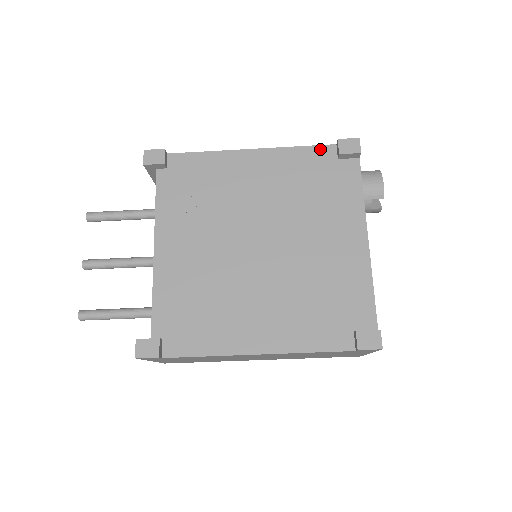
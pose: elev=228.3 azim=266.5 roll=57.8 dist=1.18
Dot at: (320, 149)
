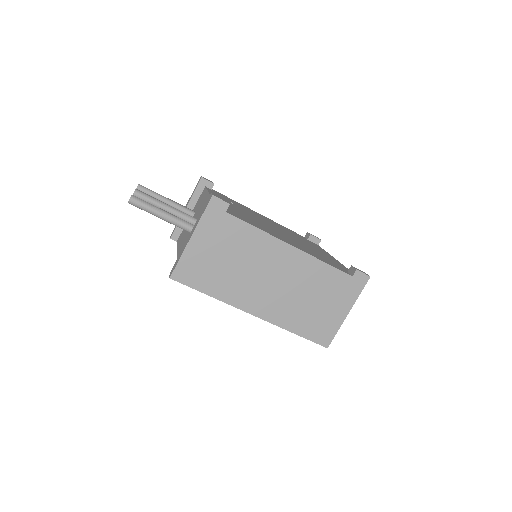
Dot at: occluded
